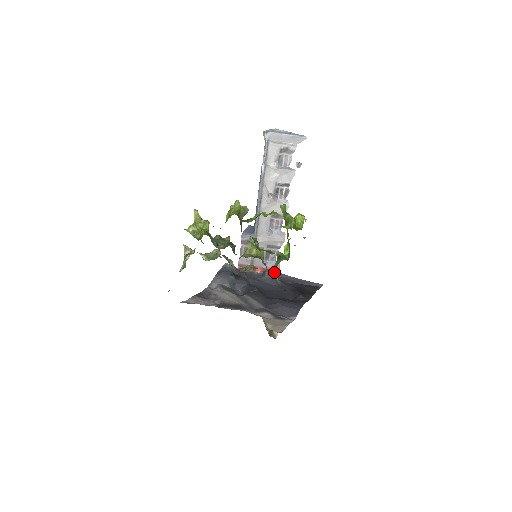
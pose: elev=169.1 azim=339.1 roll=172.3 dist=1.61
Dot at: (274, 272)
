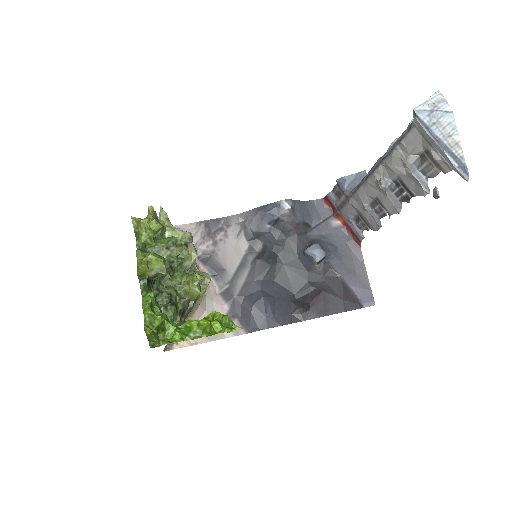
Dot at: (315, 257)
